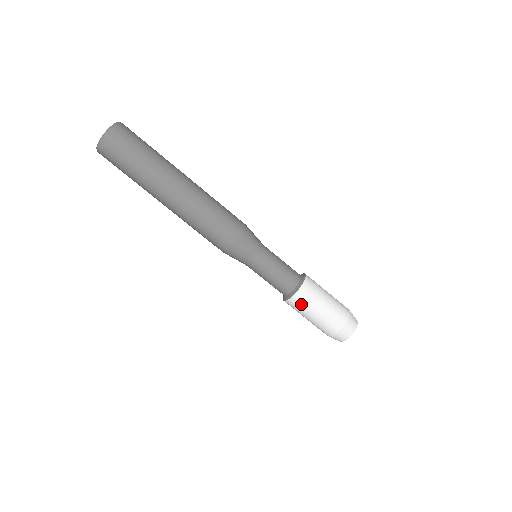
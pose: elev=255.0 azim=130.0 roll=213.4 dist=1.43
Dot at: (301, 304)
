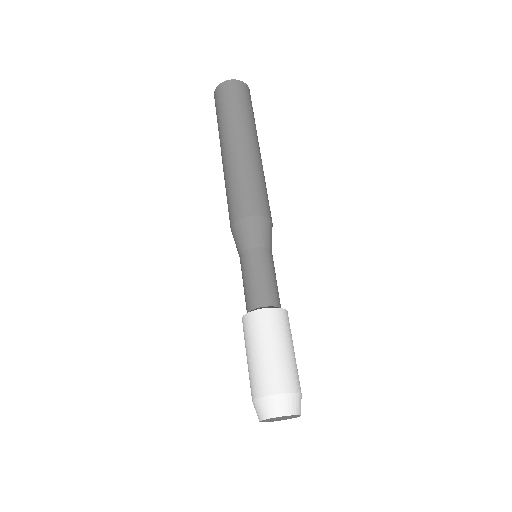
Dot at: (269, 324)
